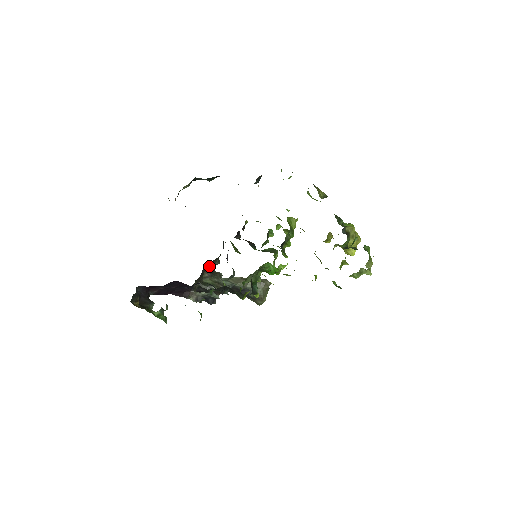
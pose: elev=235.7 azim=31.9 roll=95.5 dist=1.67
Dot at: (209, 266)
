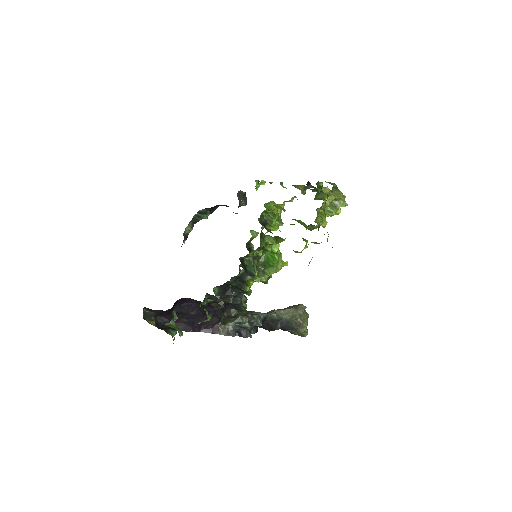
Dot at: occluded
